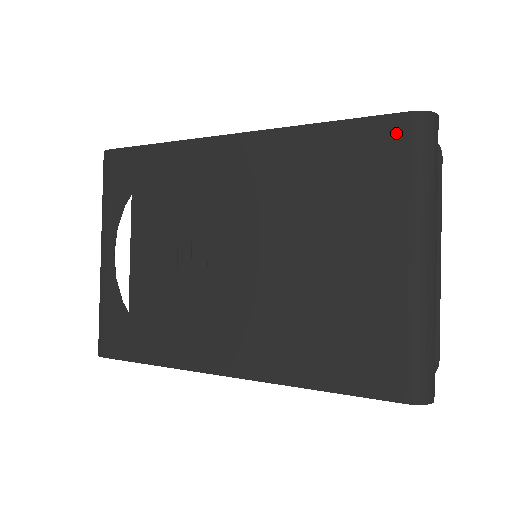
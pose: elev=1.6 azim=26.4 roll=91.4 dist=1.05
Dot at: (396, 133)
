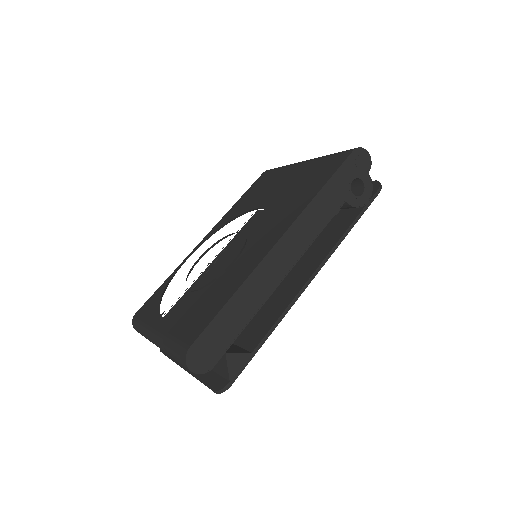
Dot at: (264, 176)
